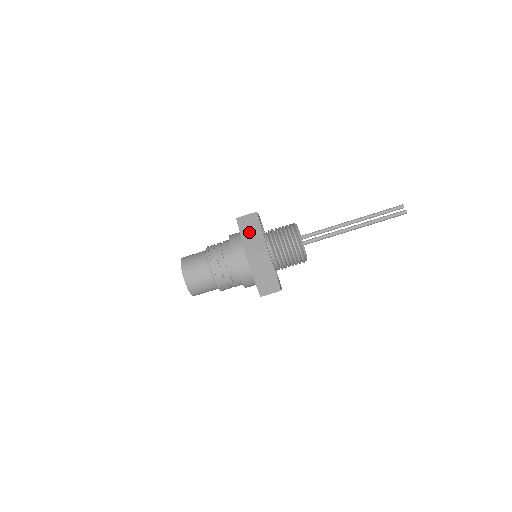
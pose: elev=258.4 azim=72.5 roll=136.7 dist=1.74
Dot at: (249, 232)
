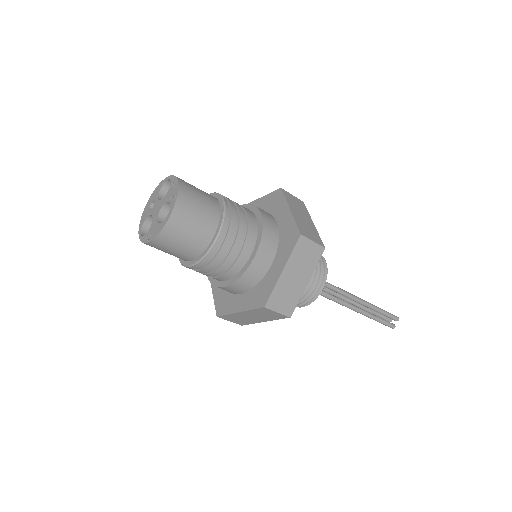
Dot at: (295, 272)
